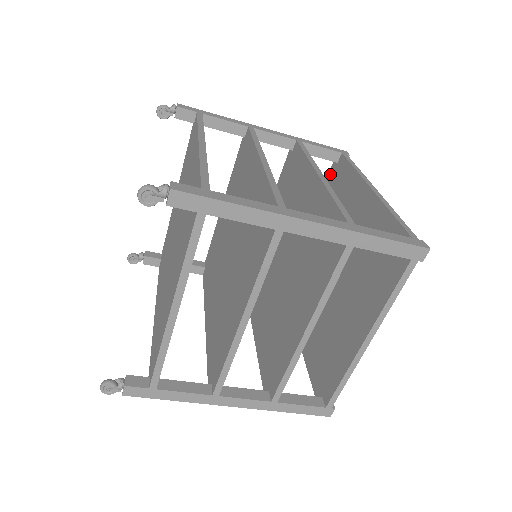
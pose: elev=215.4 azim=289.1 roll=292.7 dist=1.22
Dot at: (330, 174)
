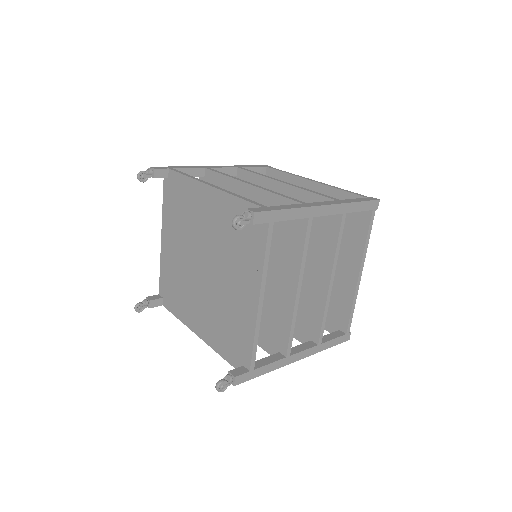
Dot at: occluded
